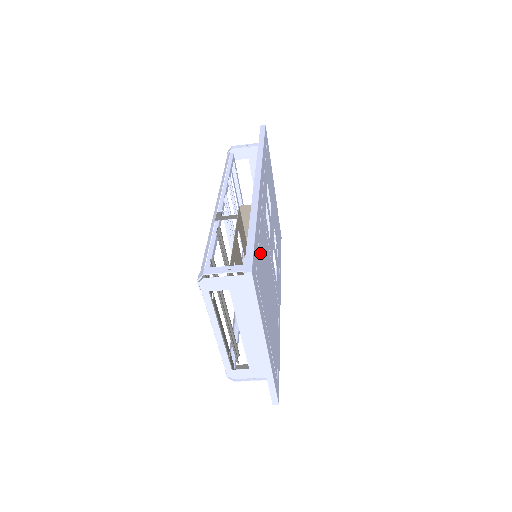
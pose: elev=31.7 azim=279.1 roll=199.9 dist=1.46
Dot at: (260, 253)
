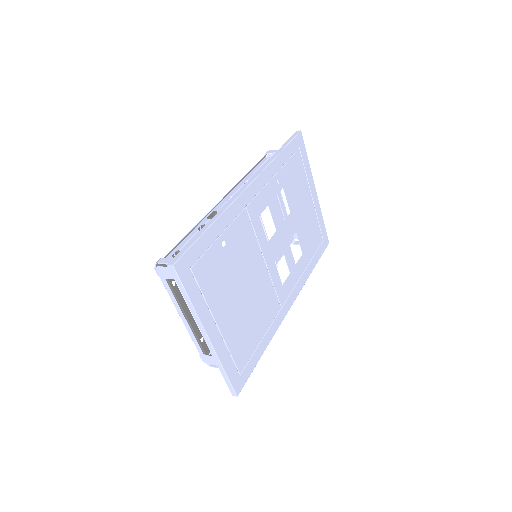
Dot at: (218, 251)
